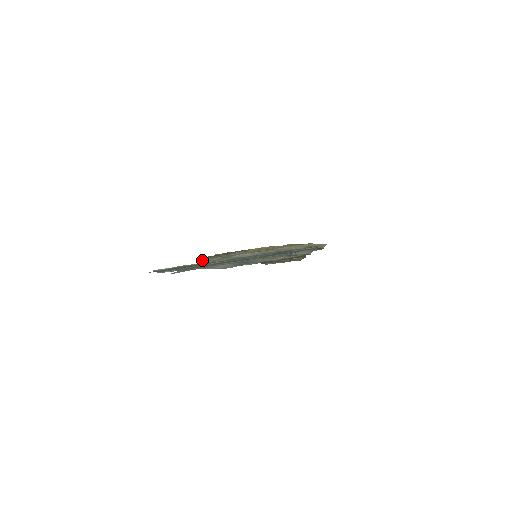
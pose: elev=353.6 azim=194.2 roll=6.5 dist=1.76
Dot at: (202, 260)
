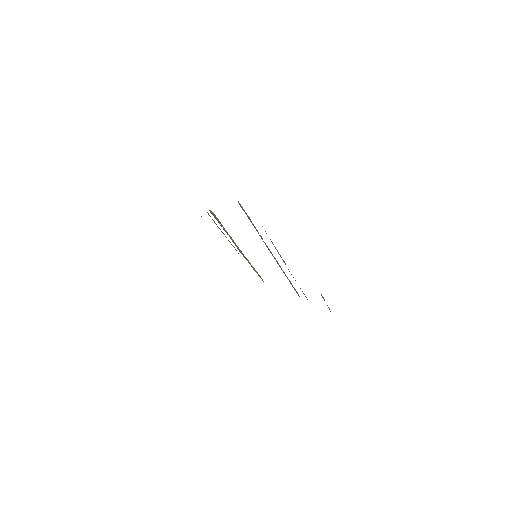
Dot at: occluded
